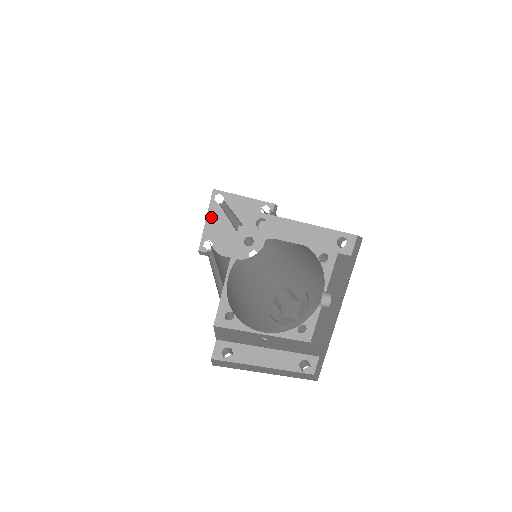
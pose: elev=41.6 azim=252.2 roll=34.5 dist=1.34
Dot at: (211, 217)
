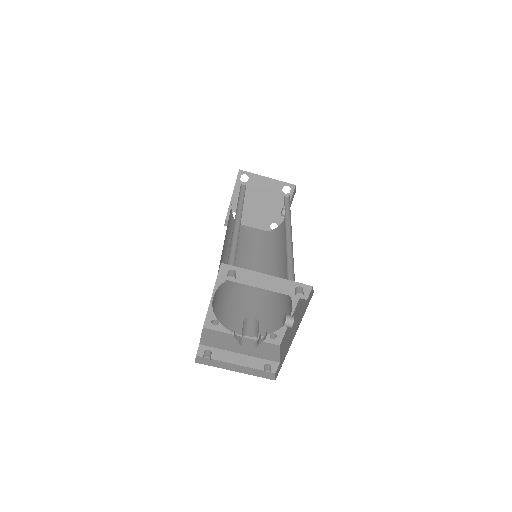
Dot at: (237, 193)
